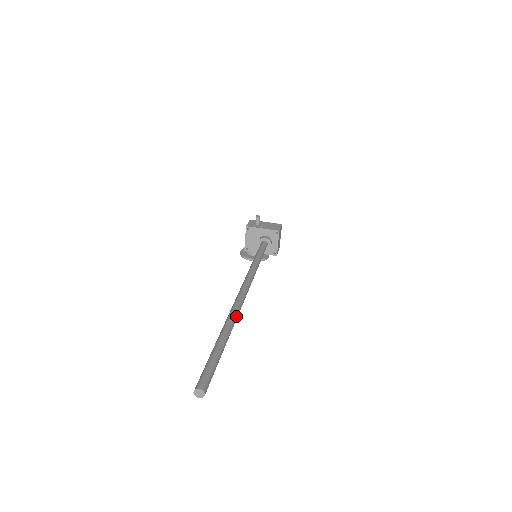
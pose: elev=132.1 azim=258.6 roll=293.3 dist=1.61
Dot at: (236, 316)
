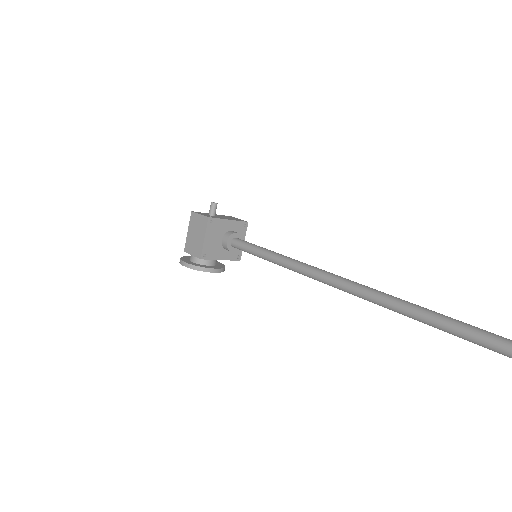
Dot at: (436, 315)
